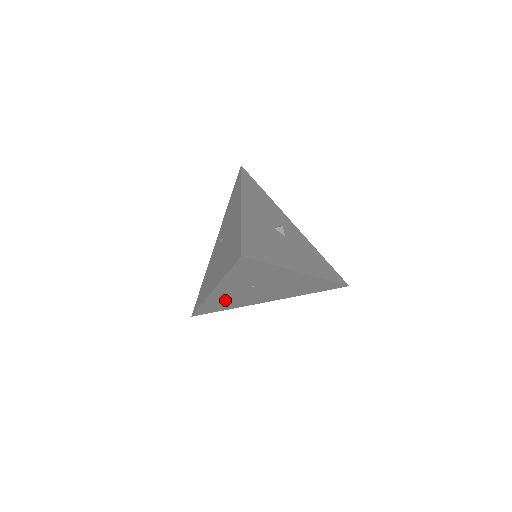
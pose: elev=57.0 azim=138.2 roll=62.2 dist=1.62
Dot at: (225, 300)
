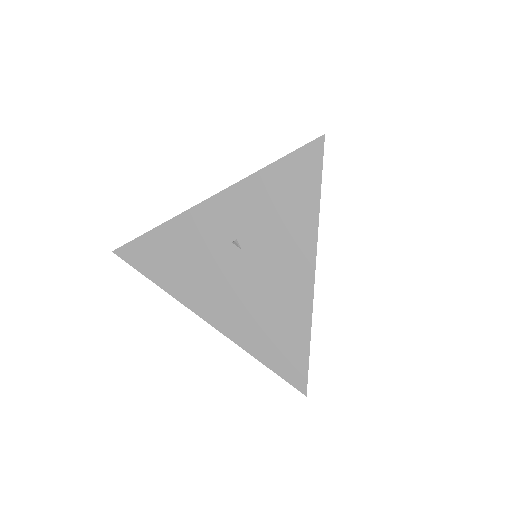
Dot at: occluded
